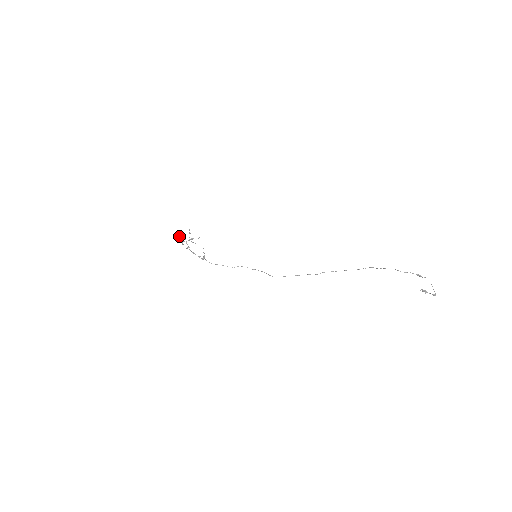
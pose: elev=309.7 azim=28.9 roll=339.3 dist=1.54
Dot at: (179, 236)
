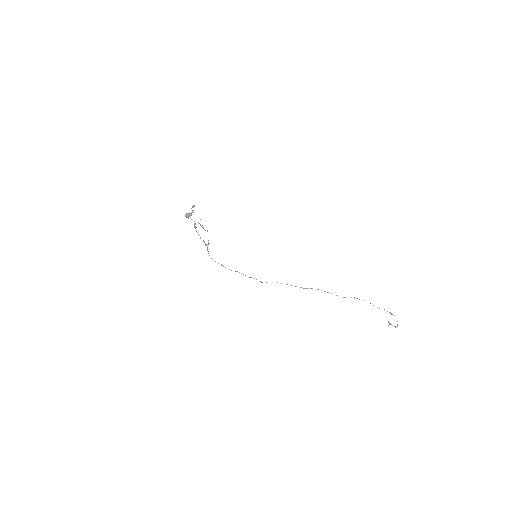
Dot at: (189, 216)
